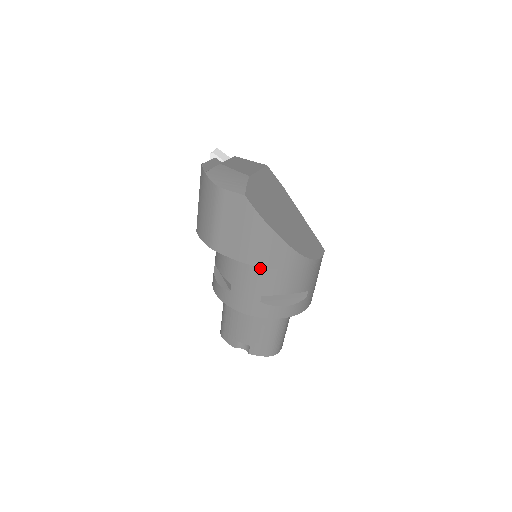
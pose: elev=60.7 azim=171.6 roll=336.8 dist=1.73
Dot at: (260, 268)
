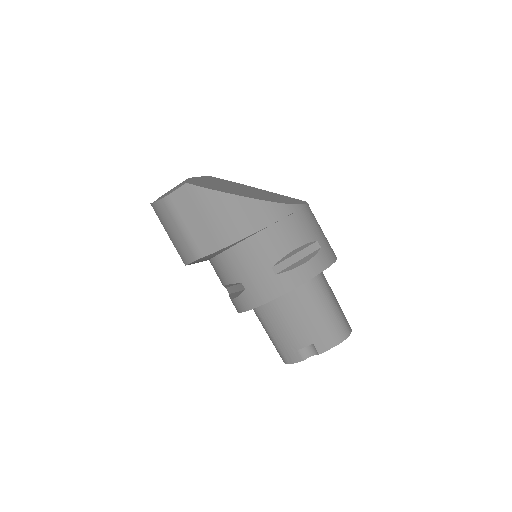
Dot at: (249, 240)
